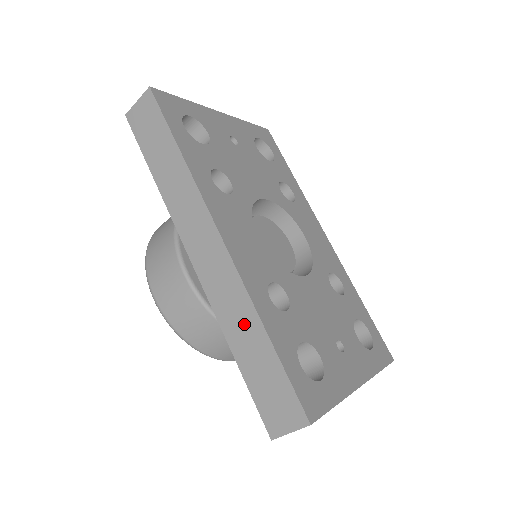
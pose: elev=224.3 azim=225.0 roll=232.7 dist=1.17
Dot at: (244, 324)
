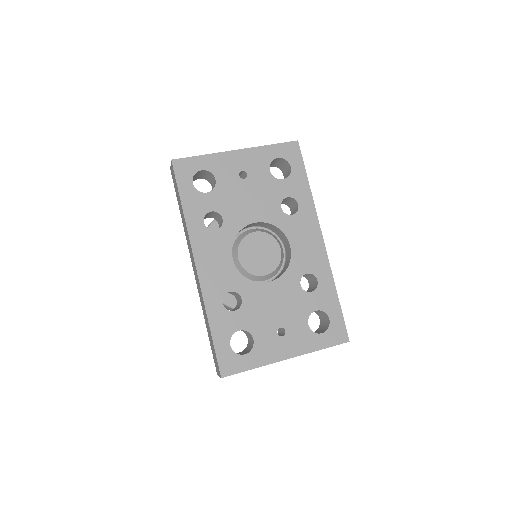
Dot at: (205, 316)
